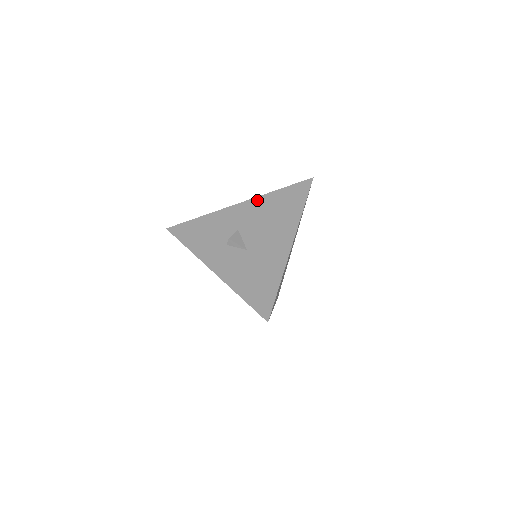
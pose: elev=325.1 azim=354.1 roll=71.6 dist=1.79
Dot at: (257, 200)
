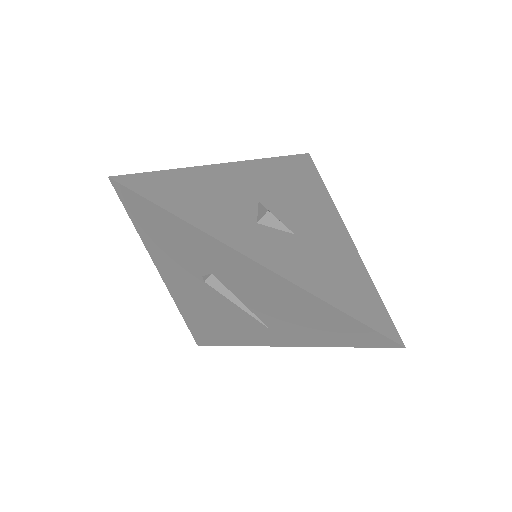
Dot at: (258, 164)
